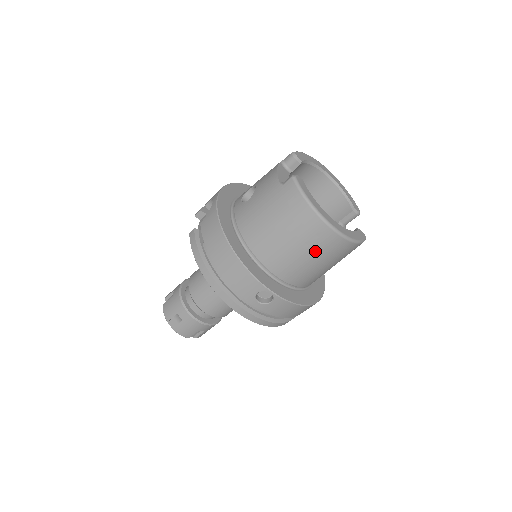
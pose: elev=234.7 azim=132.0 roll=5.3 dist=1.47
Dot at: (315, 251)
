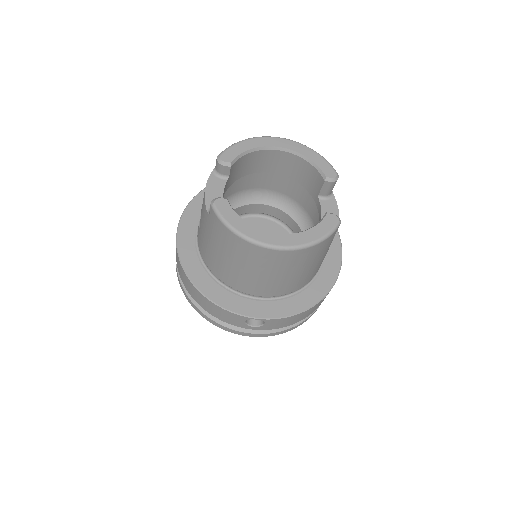
Dot at: (276, 269)
